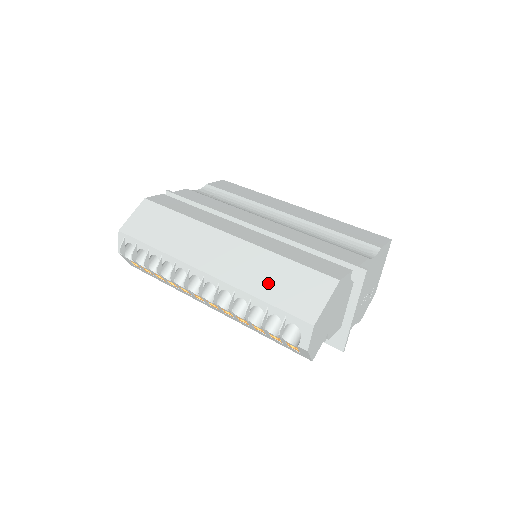
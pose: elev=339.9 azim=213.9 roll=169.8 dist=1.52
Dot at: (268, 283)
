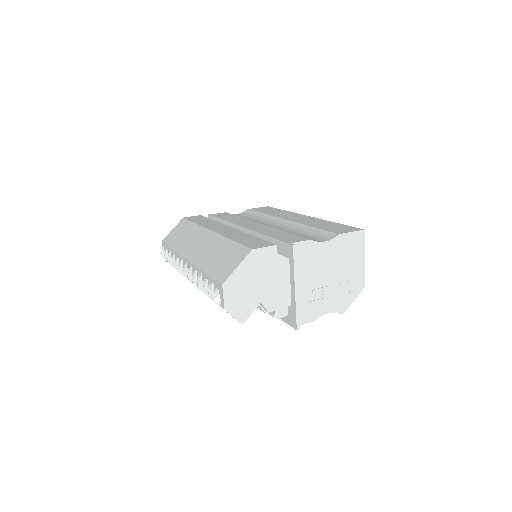
Dot at: (213, 259)
